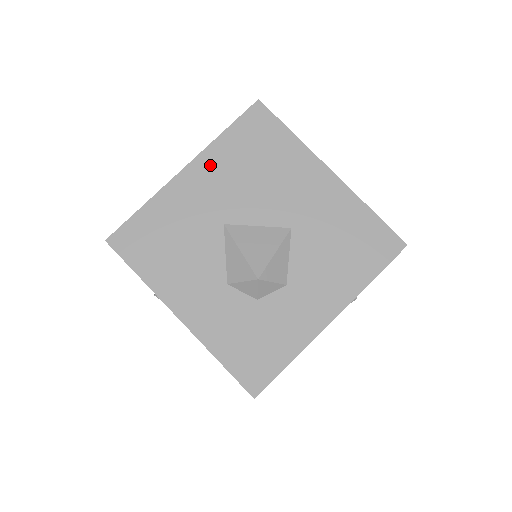
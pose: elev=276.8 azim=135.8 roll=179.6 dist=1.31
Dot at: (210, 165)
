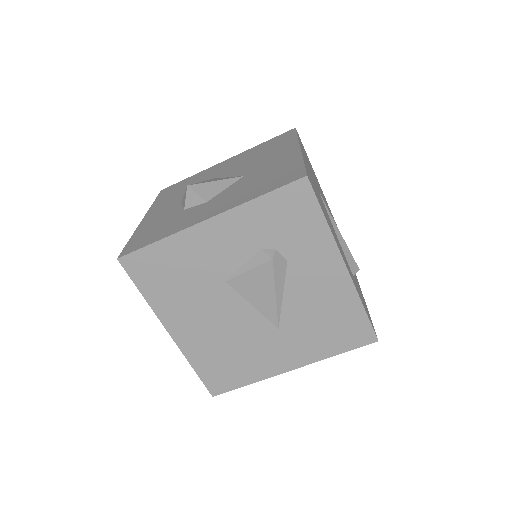
Dot at: (239, 157)
